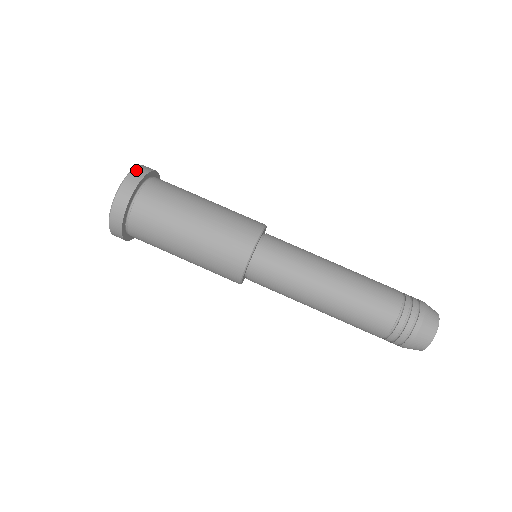
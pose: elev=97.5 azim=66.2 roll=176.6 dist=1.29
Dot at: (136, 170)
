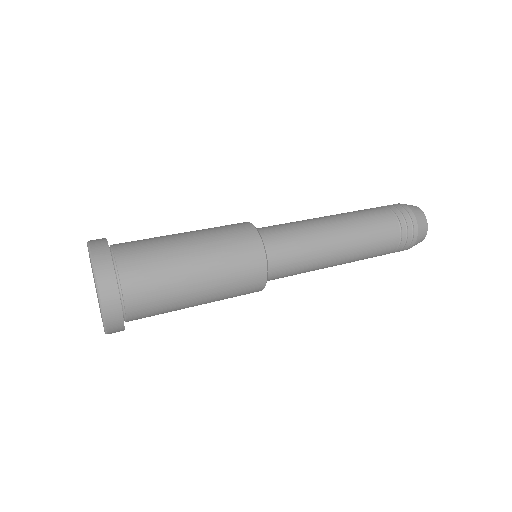
Dot at: occluded
